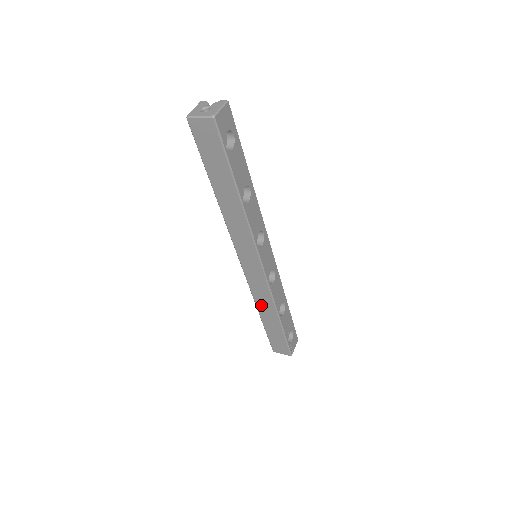
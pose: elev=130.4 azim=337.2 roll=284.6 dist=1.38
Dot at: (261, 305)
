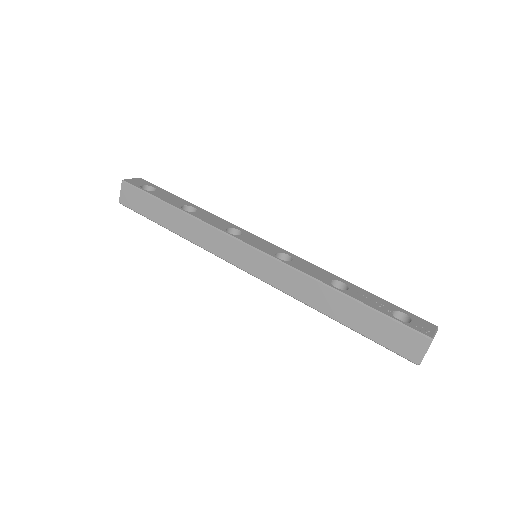
Dot at: (311, 299)
